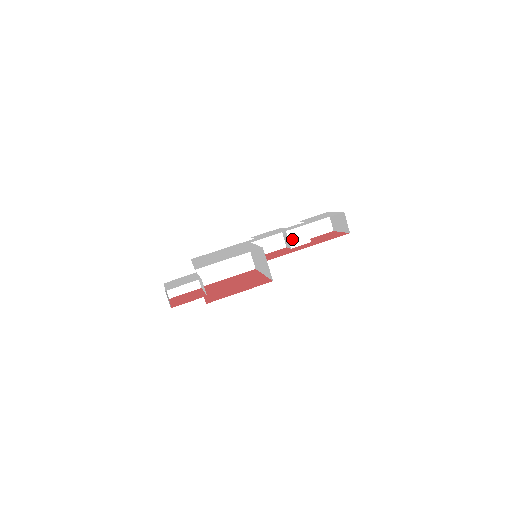
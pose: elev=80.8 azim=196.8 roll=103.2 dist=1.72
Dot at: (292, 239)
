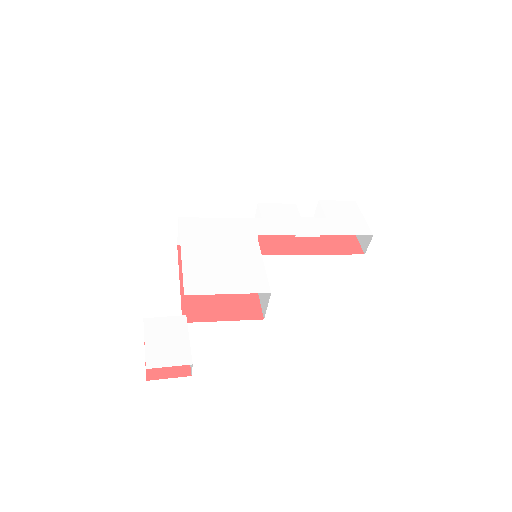
Dot at: occluded
